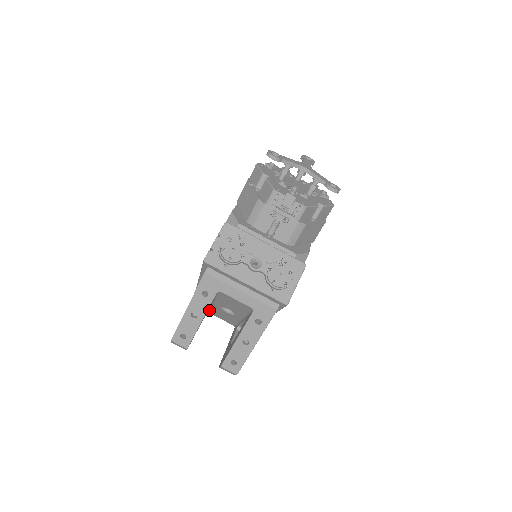
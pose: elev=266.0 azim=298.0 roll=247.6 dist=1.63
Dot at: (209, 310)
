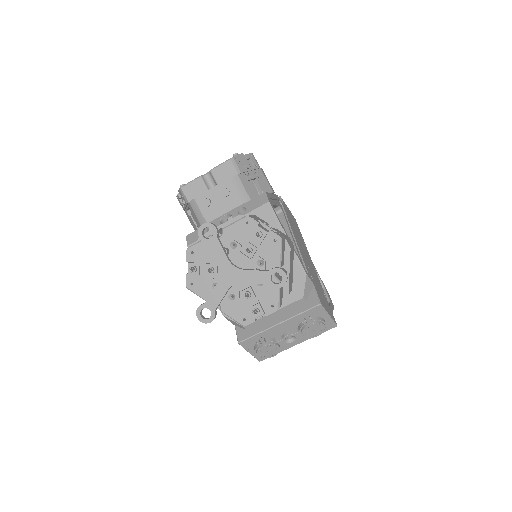
Dot at: occluded
